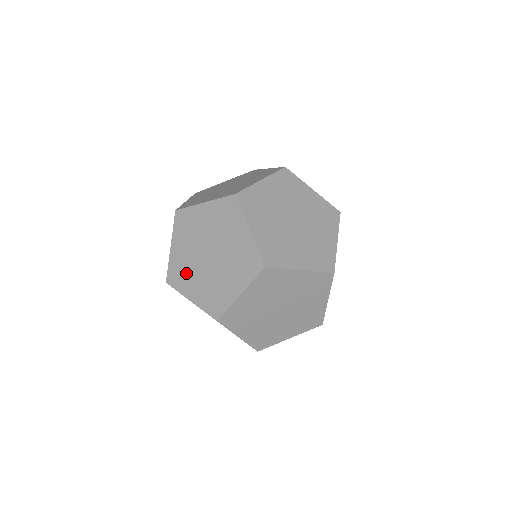
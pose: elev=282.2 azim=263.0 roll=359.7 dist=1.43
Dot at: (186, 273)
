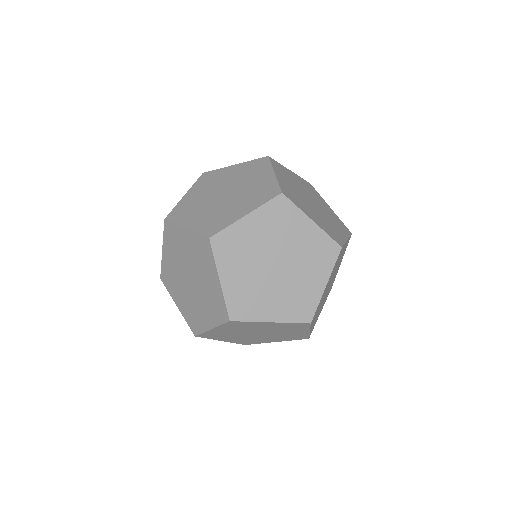
Dot at: (194, 312)
